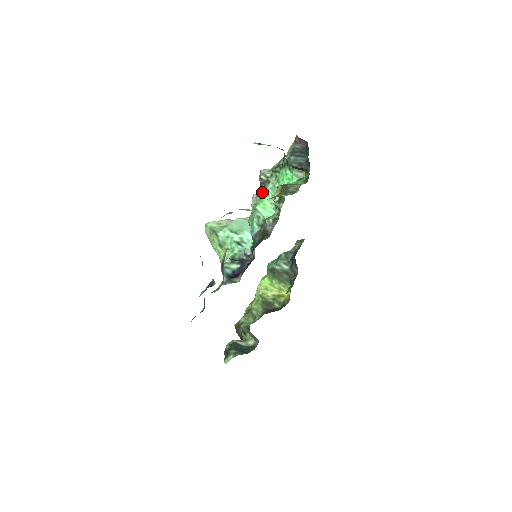
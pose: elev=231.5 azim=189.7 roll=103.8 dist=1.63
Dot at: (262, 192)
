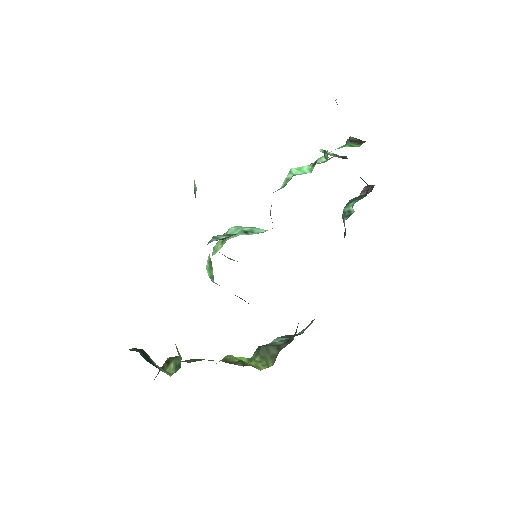
Dot at: occluded
